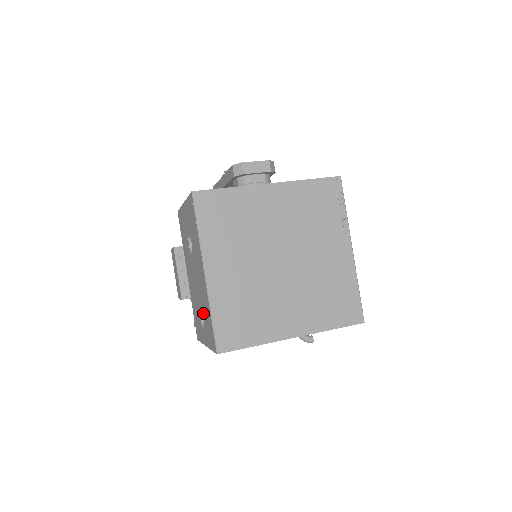
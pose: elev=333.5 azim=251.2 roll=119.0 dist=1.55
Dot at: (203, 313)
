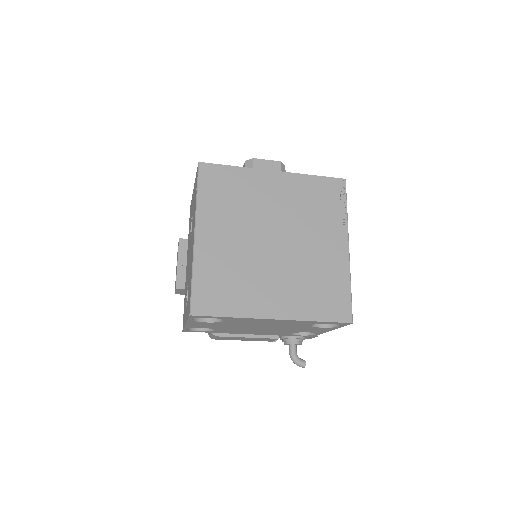
Dot at: (188, 286)
